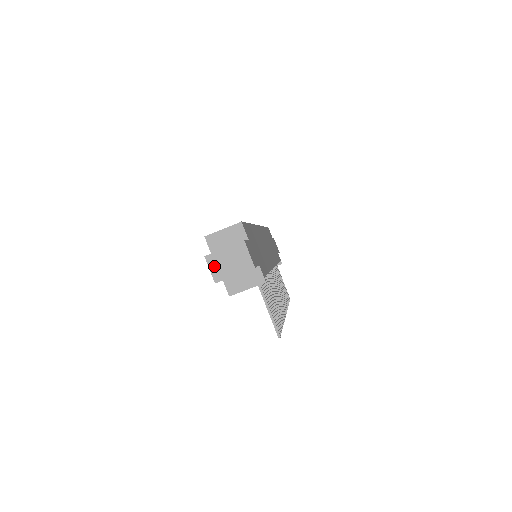
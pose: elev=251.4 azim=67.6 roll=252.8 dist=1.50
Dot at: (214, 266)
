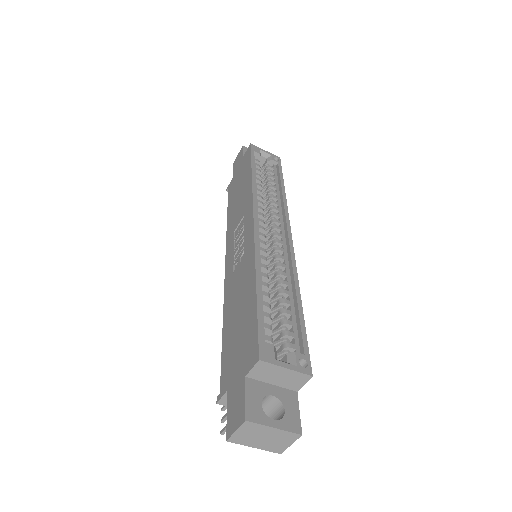
Dot at: (244, 432)
